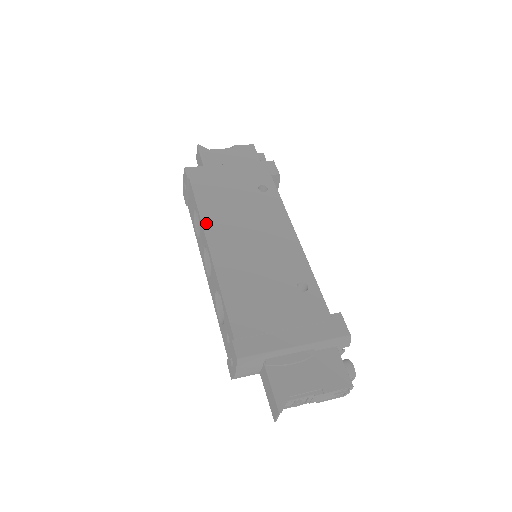
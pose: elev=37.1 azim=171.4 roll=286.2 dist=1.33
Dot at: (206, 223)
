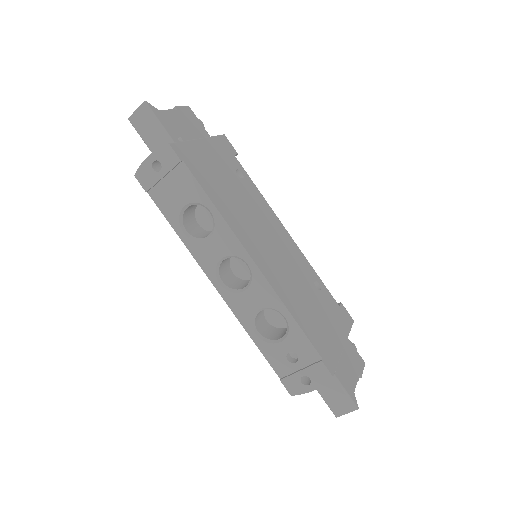
Dot at: (233, 227)
